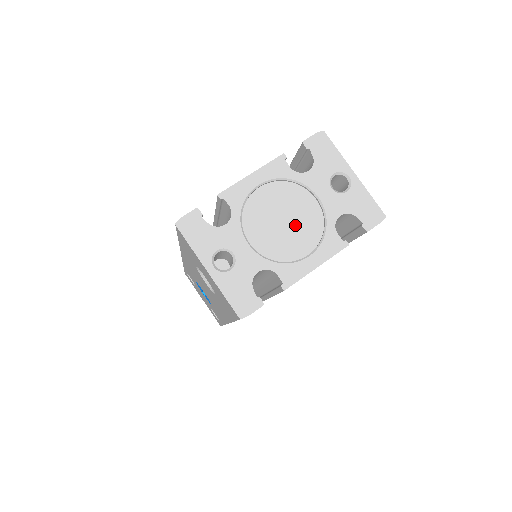
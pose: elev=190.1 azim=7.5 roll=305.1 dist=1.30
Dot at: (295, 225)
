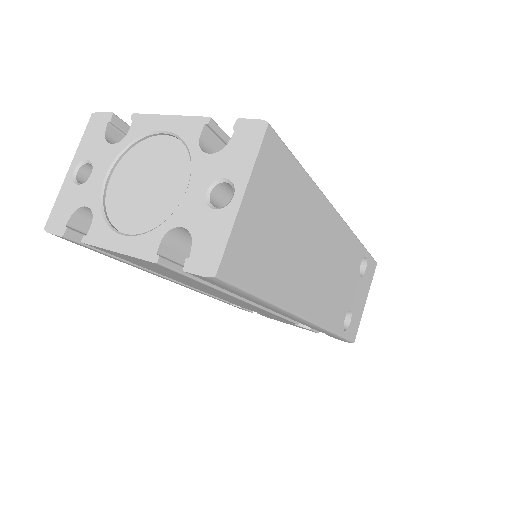
Dot at: (149, 197)
